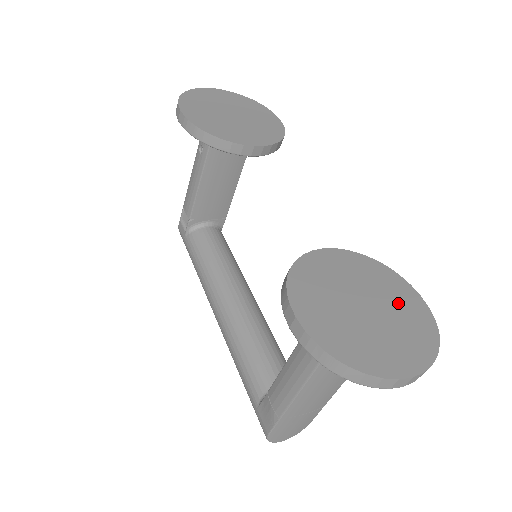
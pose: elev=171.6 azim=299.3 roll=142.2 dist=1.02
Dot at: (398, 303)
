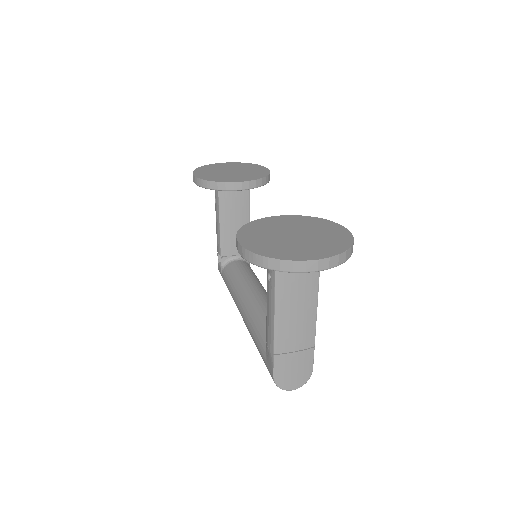
Dot at: (324, 232)
